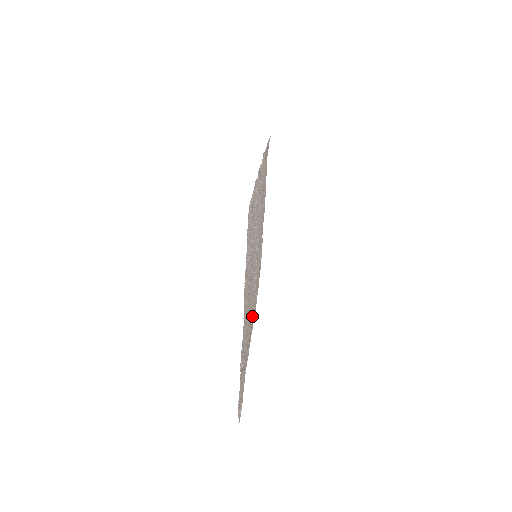
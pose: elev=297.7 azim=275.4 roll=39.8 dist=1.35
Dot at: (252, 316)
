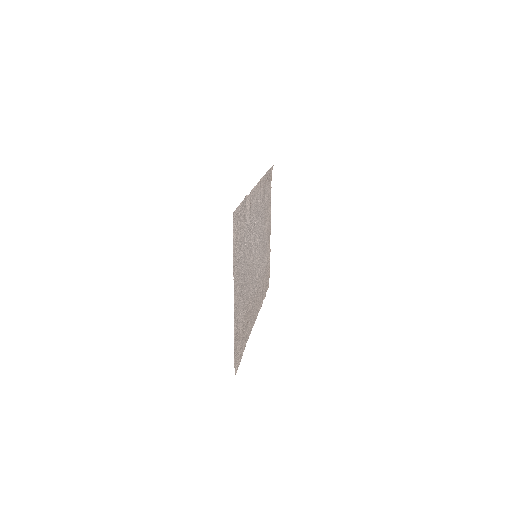
Dot at: (256, 305)
